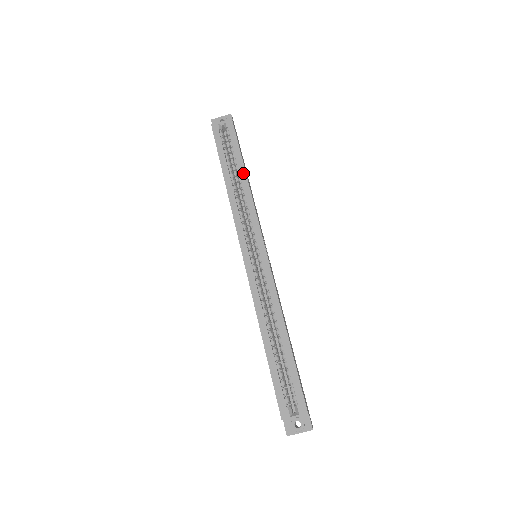
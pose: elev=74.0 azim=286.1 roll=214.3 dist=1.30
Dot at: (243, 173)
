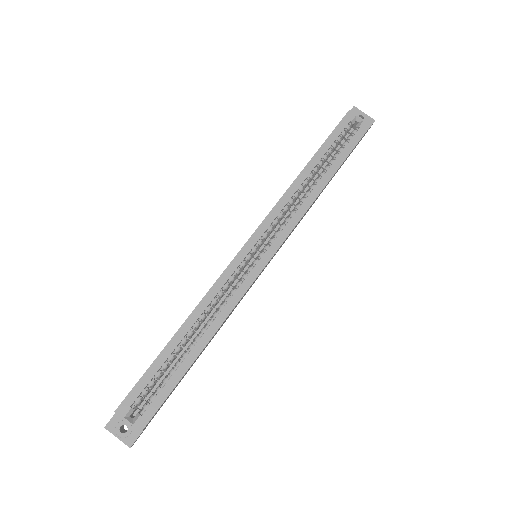
Dot at: (327, 179)
